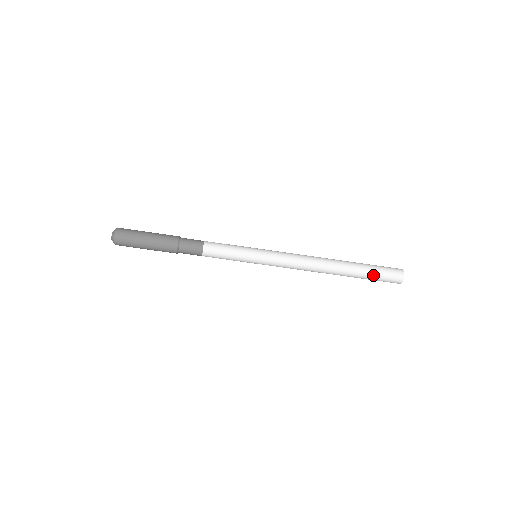
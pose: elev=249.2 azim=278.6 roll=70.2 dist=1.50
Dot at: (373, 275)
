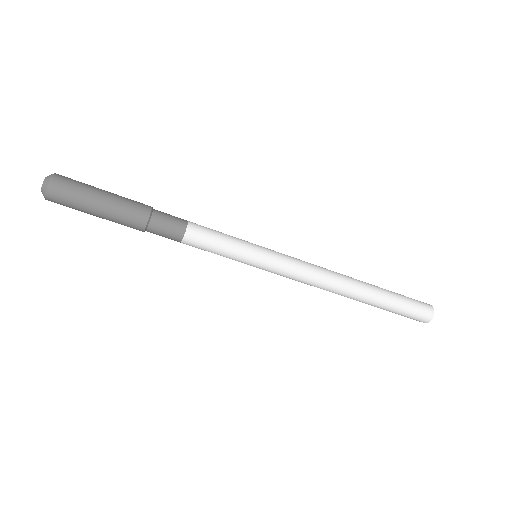
Dot at: (398, 309)
